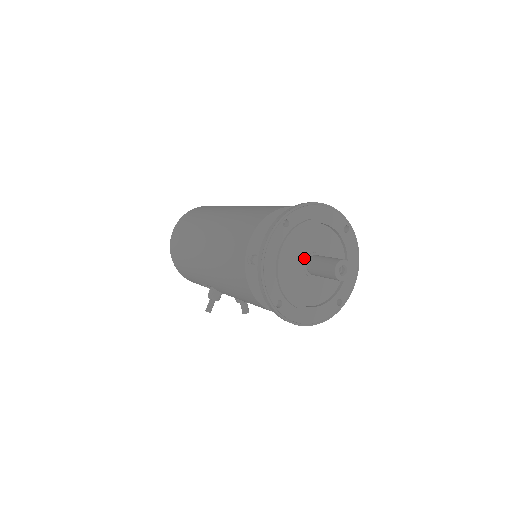
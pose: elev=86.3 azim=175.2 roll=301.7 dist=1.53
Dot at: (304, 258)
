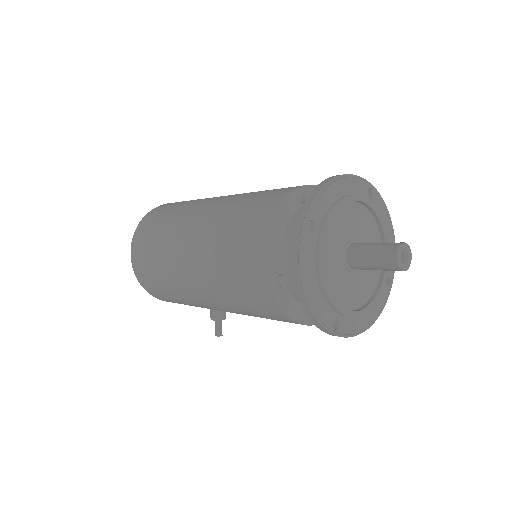
Dot at: (342, 254)
